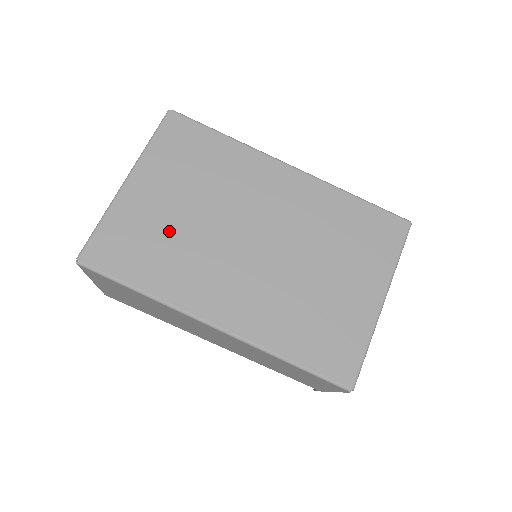
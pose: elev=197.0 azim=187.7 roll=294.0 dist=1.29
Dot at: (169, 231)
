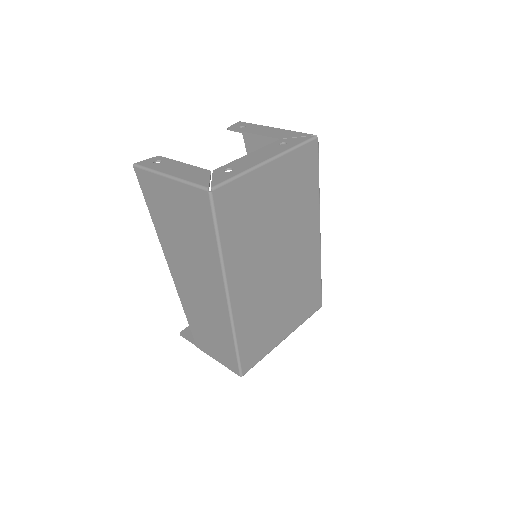
Dot at: (259, 218)
